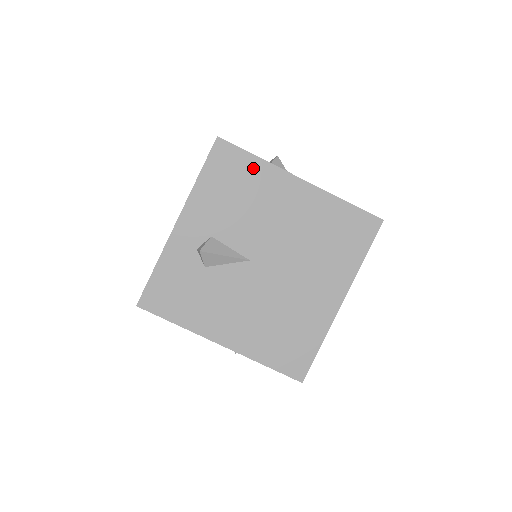
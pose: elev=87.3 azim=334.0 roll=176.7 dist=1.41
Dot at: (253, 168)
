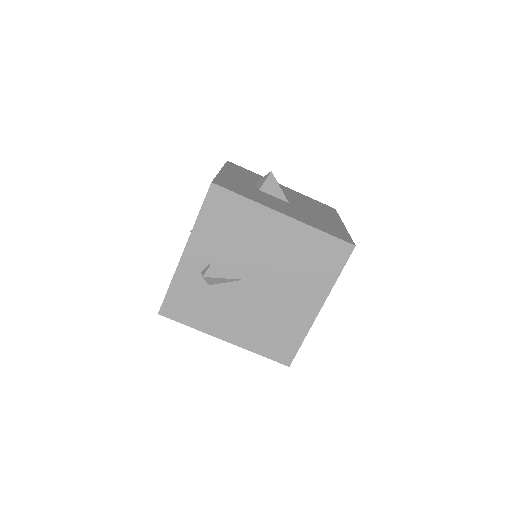
Dot at: (243, 207)
